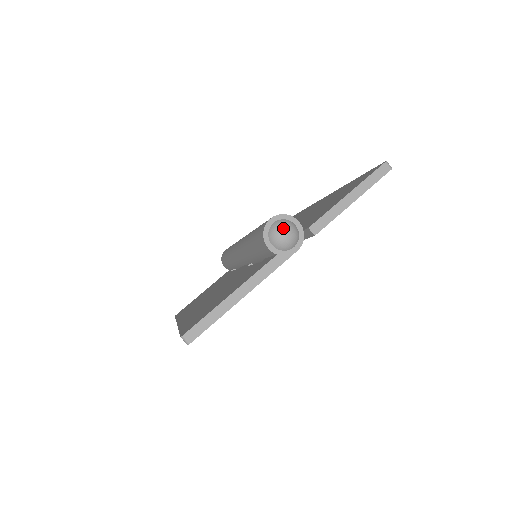
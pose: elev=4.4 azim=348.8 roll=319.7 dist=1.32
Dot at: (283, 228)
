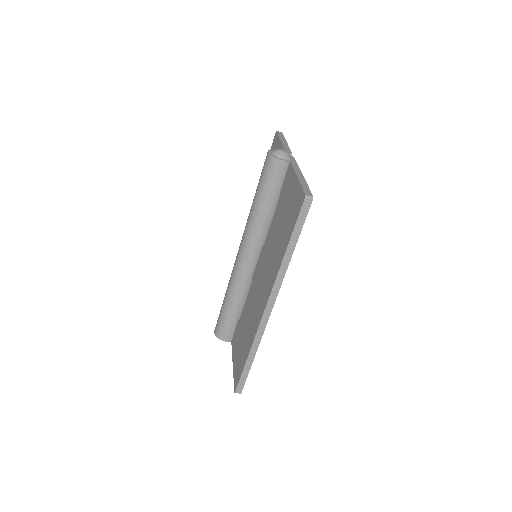
Dot at: (279, 149)
